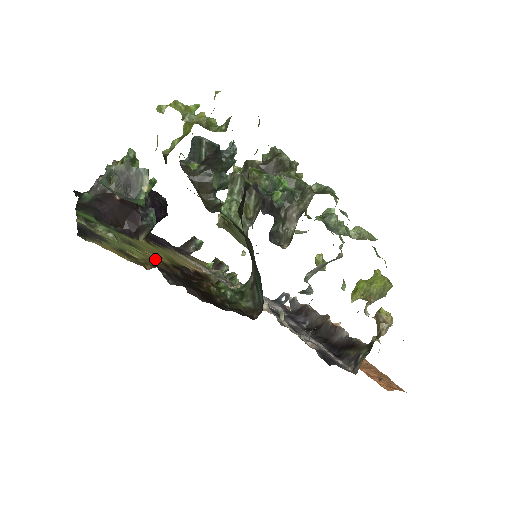
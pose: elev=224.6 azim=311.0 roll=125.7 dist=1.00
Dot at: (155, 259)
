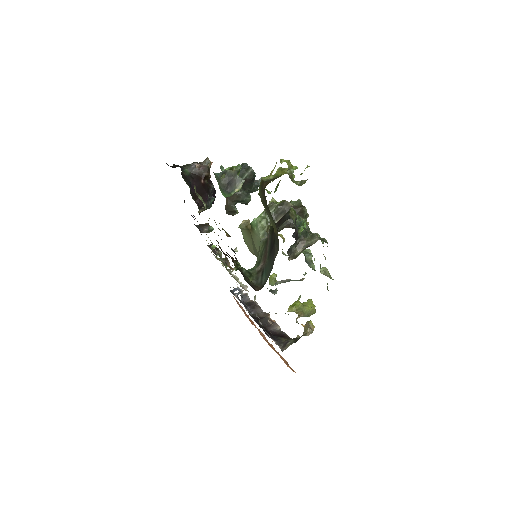
Dot at: occluded
